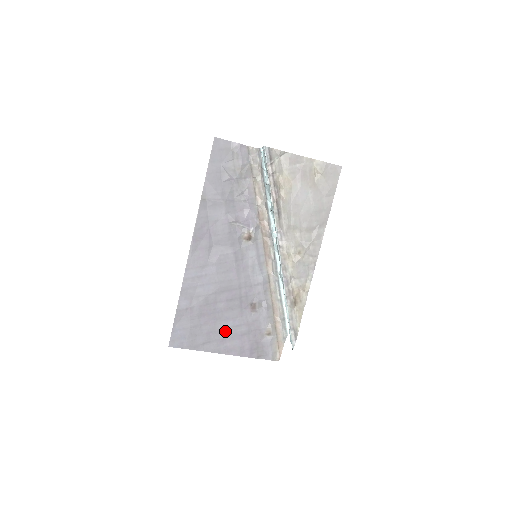
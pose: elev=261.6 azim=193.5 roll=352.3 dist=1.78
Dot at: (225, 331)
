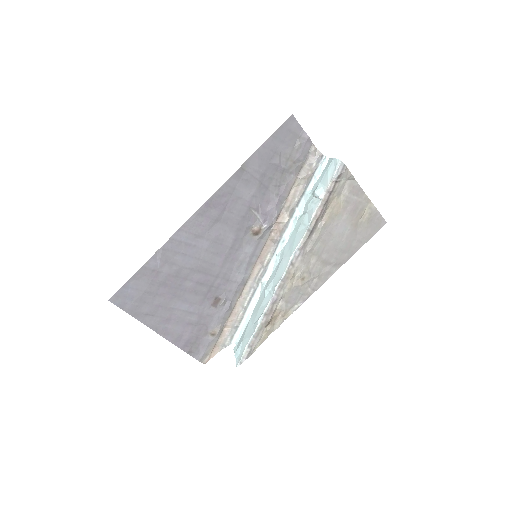
Dot at: (175, 312)
